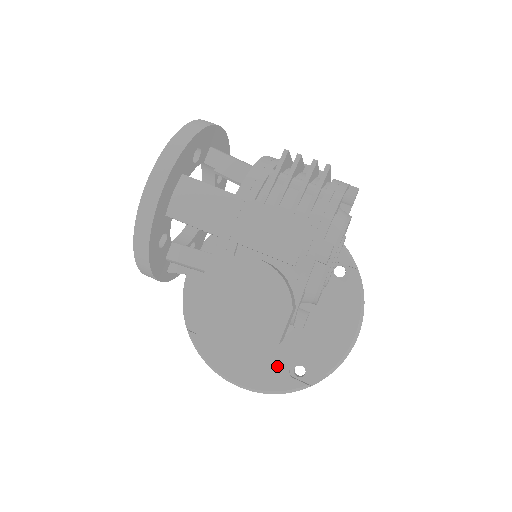
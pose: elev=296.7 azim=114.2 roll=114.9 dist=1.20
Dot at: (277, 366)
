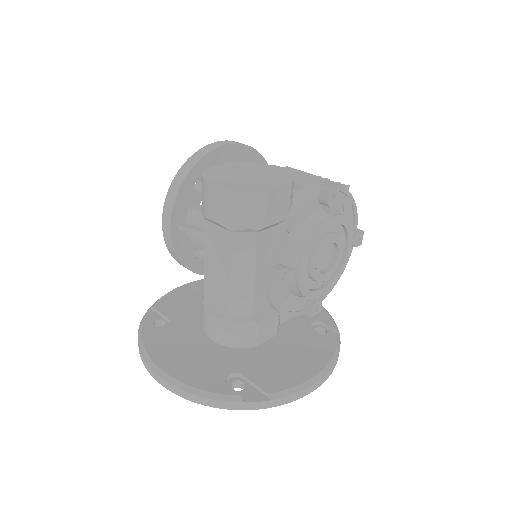
Dot at: (216, 369)
